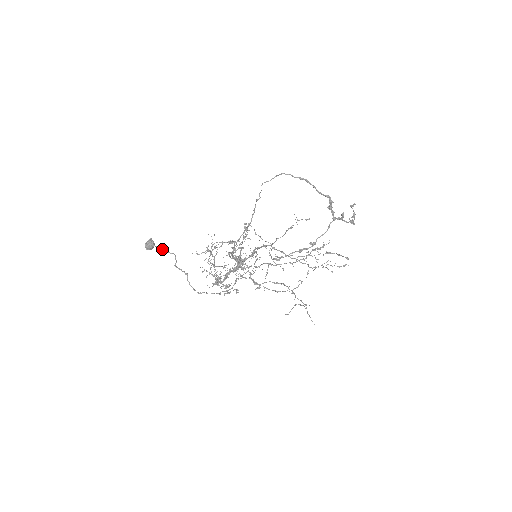
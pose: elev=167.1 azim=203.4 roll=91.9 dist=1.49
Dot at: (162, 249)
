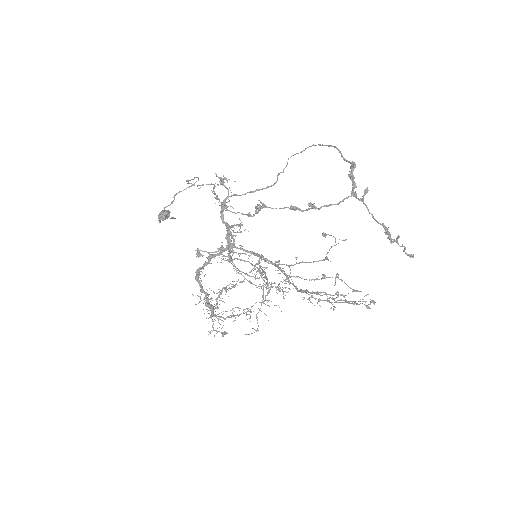
Dot at: occluded
